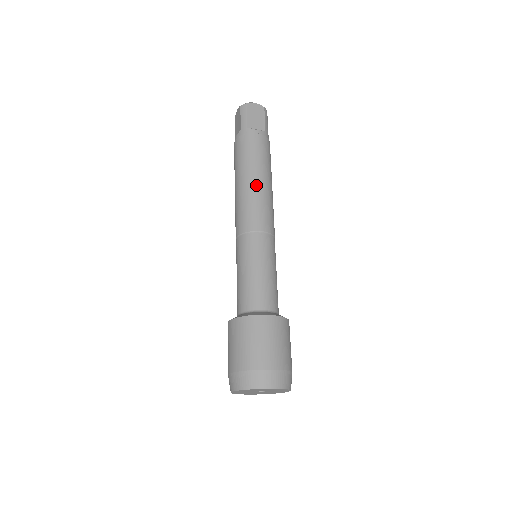
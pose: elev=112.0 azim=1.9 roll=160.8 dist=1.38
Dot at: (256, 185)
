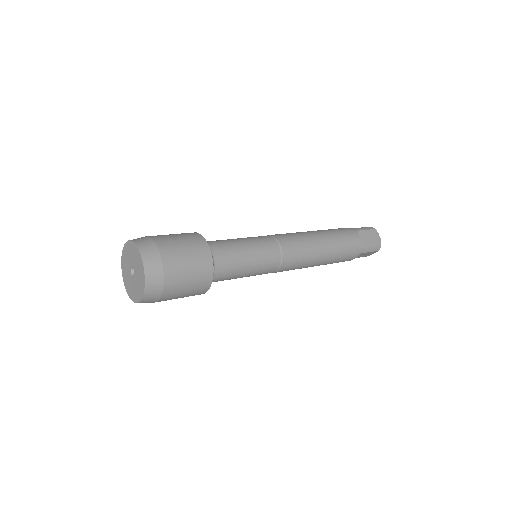
Dot at: (316, 239)
